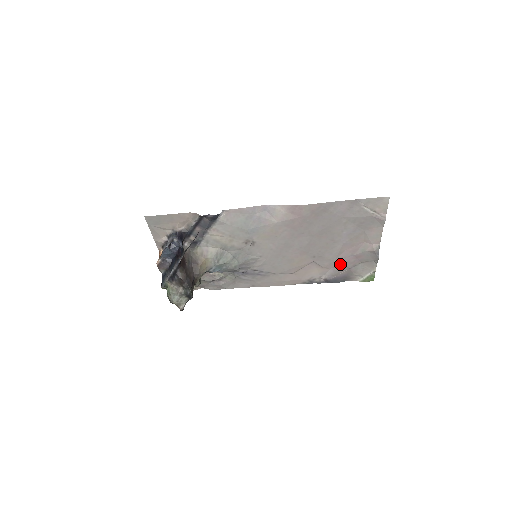
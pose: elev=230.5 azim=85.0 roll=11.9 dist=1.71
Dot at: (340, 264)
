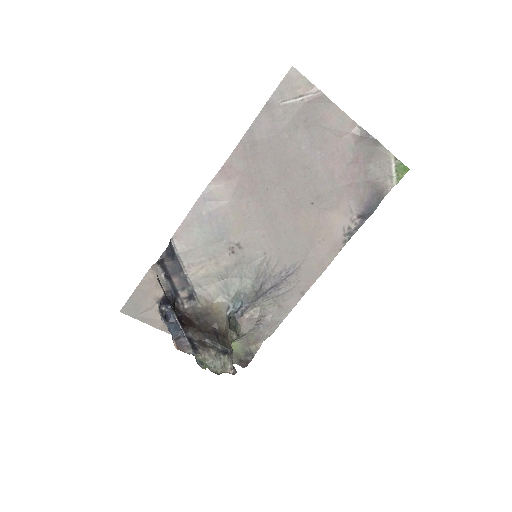
Dot at: (349, 185)
